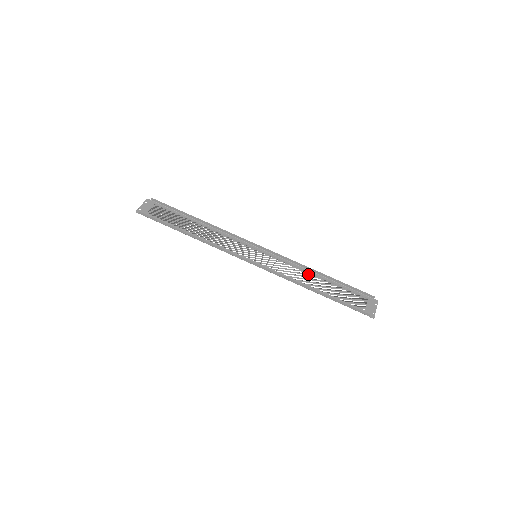
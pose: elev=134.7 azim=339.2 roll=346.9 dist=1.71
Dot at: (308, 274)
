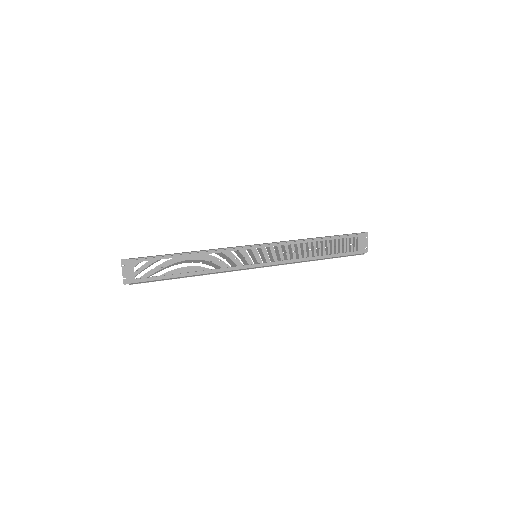
Dot at: (306, 245)
